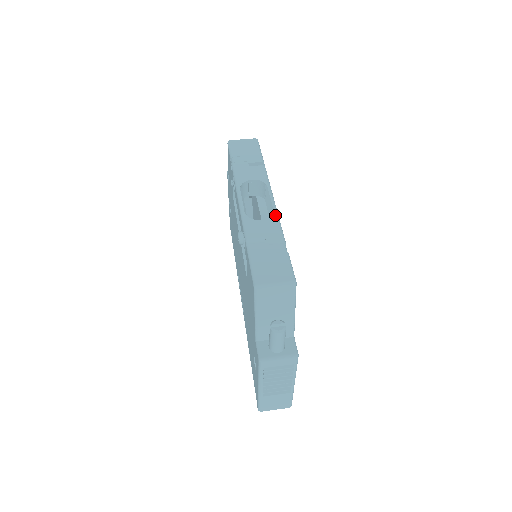
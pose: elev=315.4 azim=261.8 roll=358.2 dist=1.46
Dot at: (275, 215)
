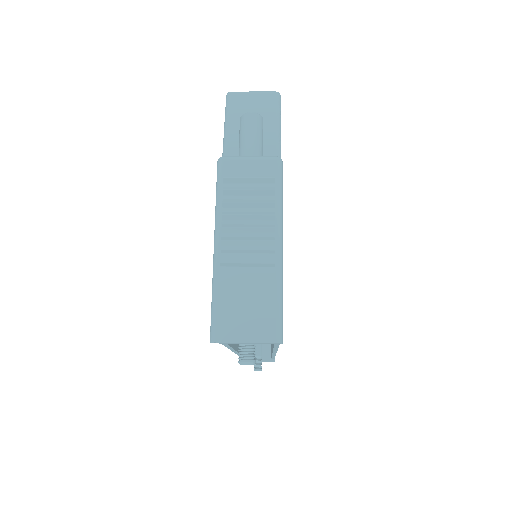
Dot at: occluded
